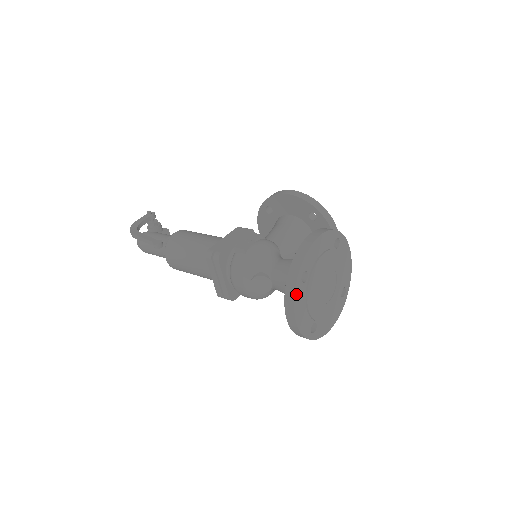
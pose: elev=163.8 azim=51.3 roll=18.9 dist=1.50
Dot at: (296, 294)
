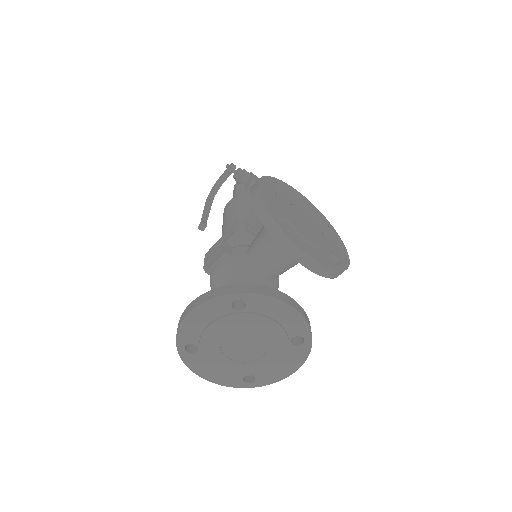
Dot at: (188, 363)
